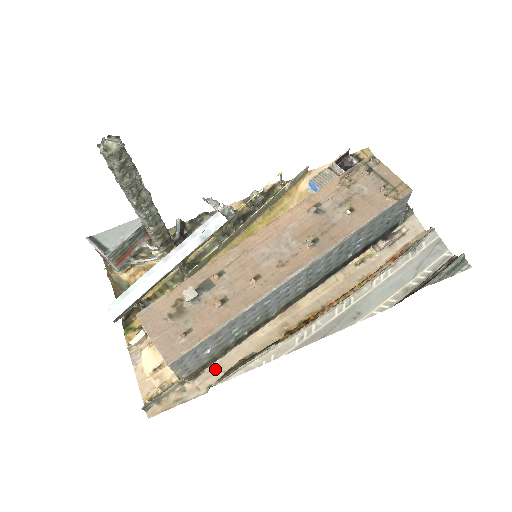
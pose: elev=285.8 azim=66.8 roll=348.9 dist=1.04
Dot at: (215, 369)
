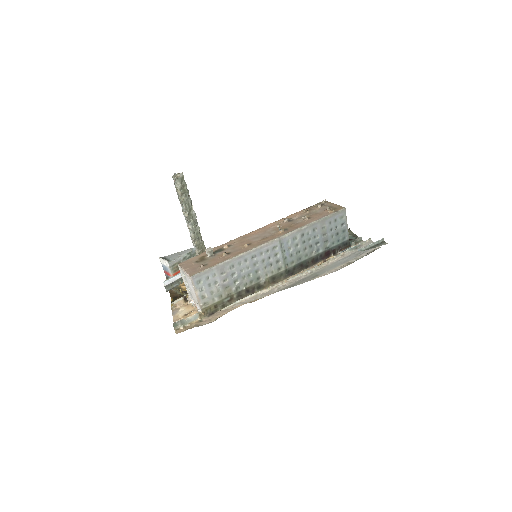
Dot at: (223, 311)
